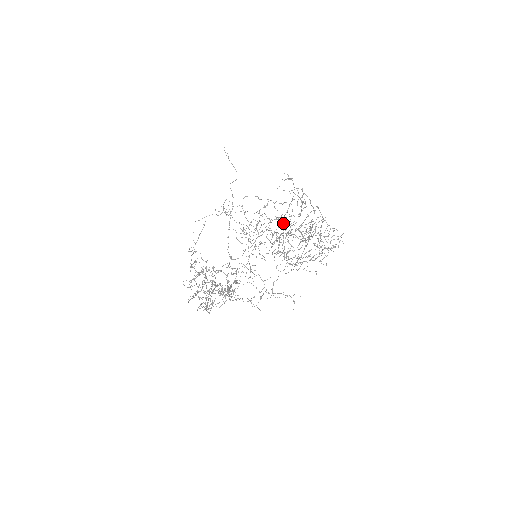
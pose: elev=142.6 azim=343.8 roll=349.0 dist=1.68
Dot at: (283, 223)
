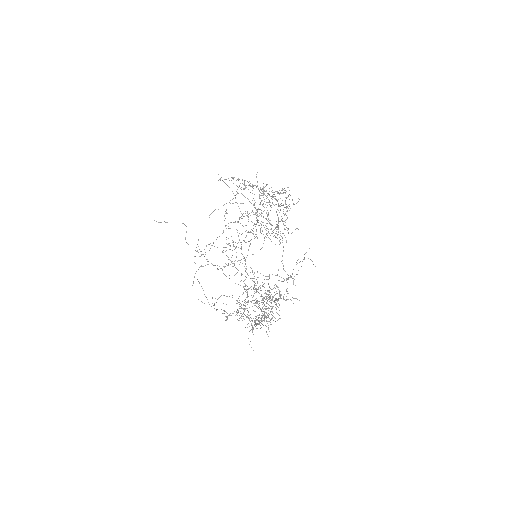
Dot at: (247, 212)
